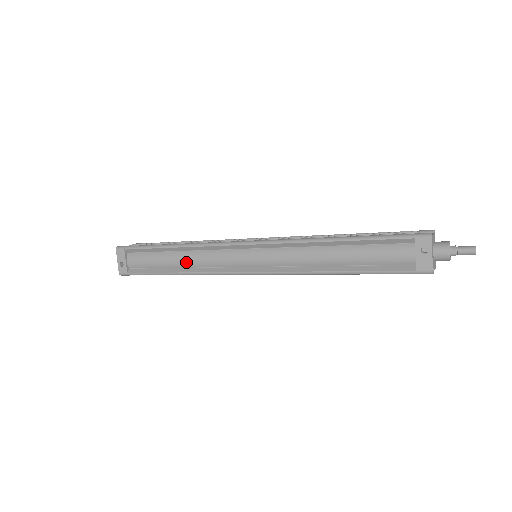
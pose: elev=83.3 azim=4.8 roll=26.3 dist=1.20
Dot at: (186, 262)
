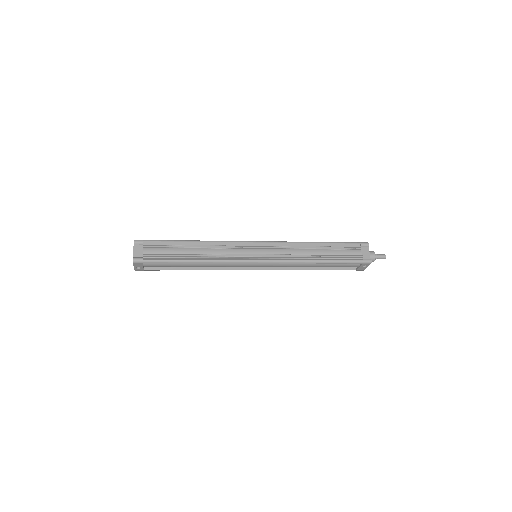
Dot at: occluded
